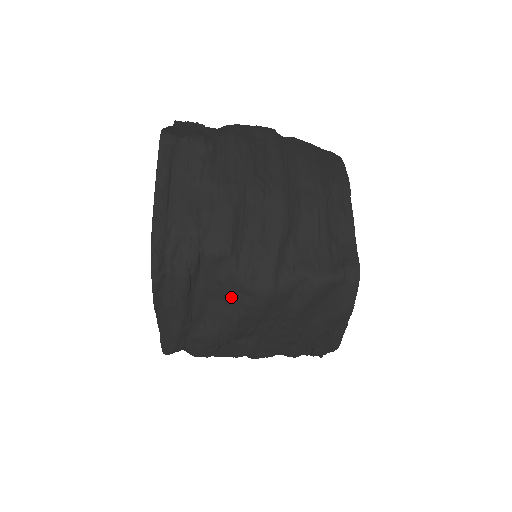
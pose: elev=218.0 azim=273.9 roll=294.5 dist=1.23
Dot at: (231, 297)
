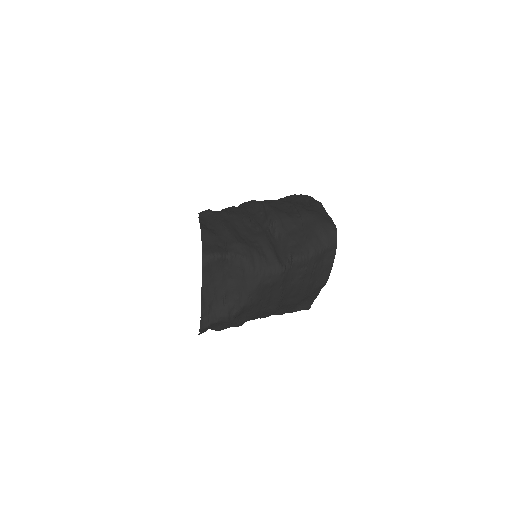
Dot at: occluded
